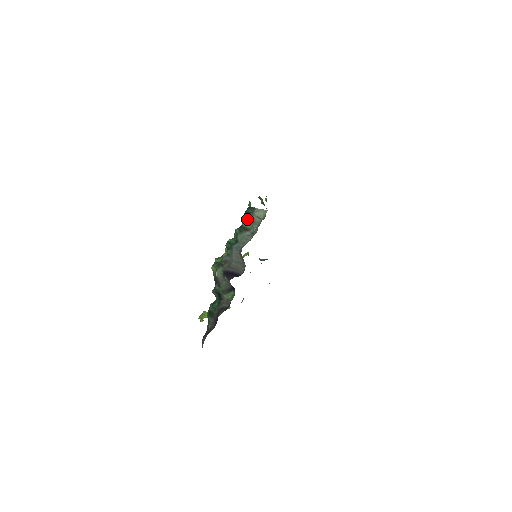
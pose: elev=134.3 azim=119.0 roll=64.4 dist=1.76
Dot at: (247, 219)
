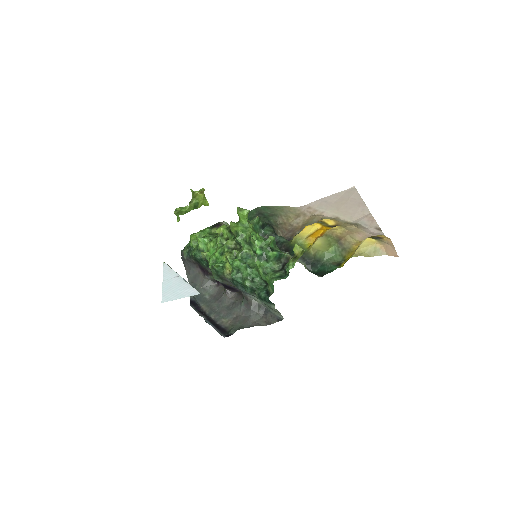
Dot at: occluded
